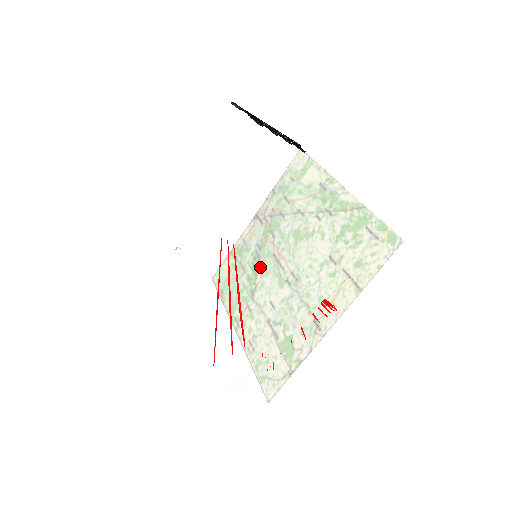
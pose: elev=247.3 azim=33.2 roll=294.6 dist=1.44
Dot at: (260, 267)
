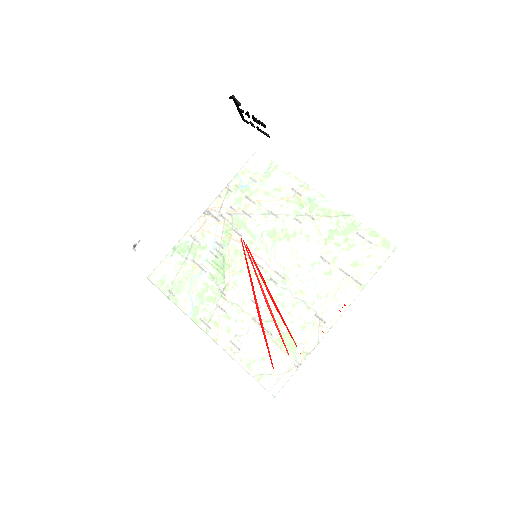
Dot at: (291, 268)
